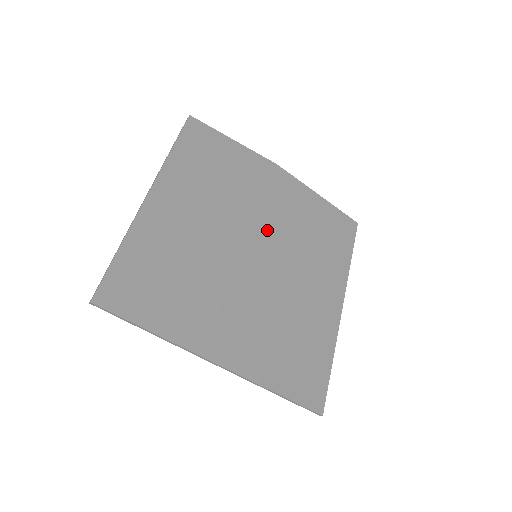
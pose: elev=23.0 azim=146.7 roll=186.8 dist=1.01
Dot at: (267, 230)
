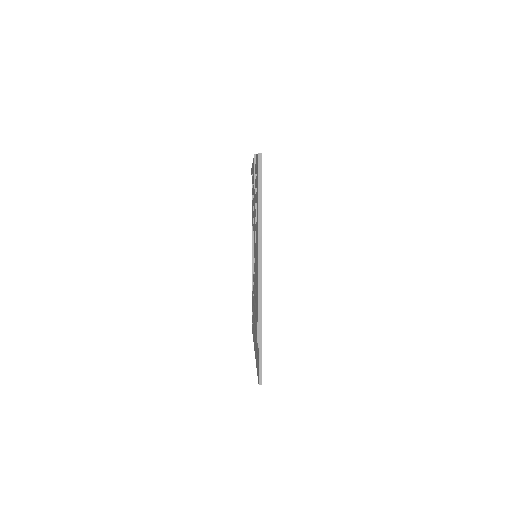
Dot at: occluded
